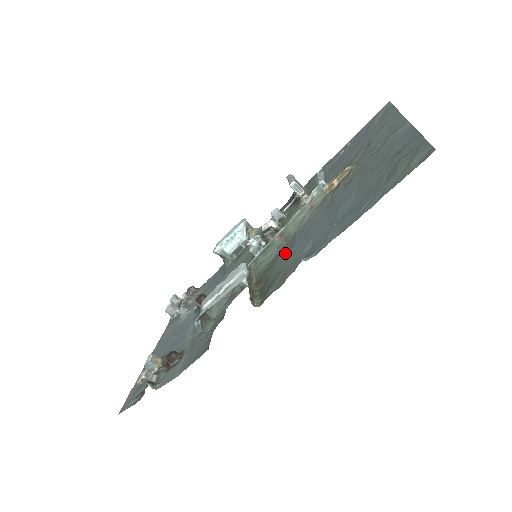
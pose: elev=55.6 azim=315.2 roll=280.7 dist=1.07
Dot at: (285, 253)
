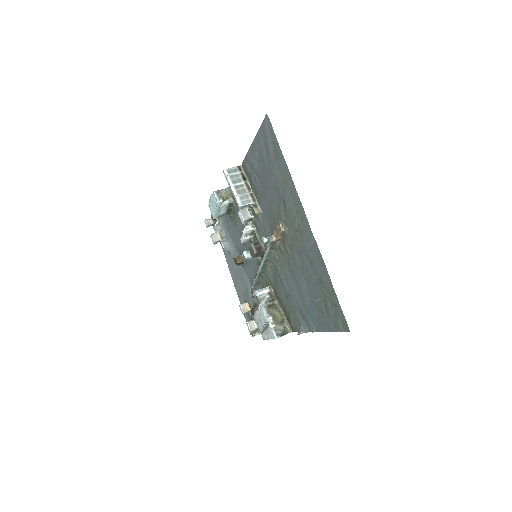
Dot at: (281, 287)
